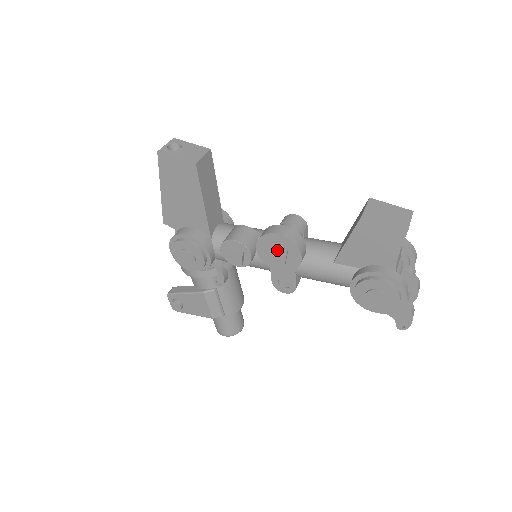
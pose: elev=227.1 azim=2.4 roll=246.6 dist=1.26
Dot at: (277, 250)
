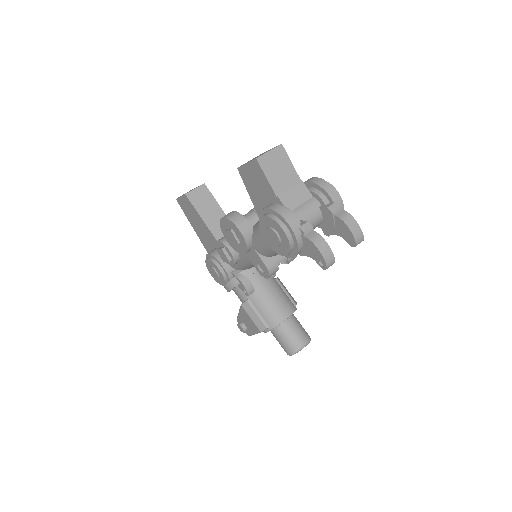
Dot at: (228, 233)
